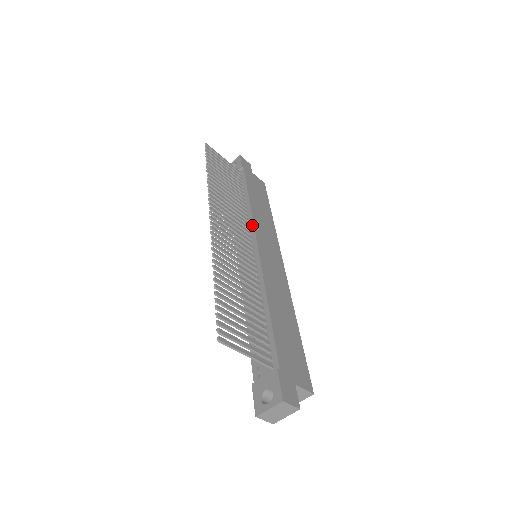
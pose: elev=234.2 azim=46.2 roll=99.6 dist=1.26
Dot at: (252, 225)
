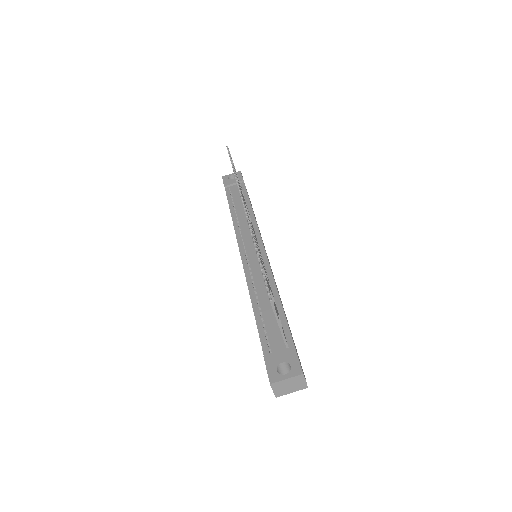
Dot at: (257, 229)
